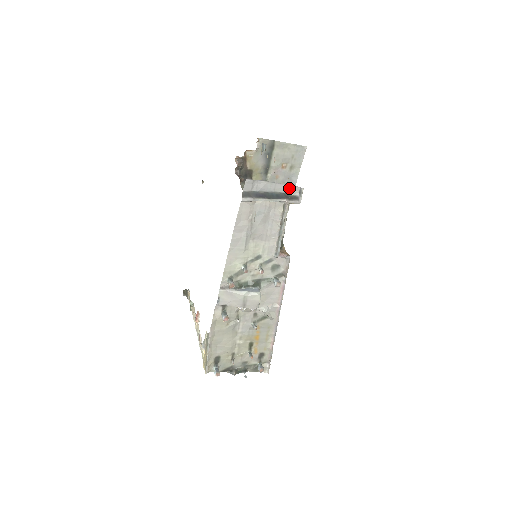
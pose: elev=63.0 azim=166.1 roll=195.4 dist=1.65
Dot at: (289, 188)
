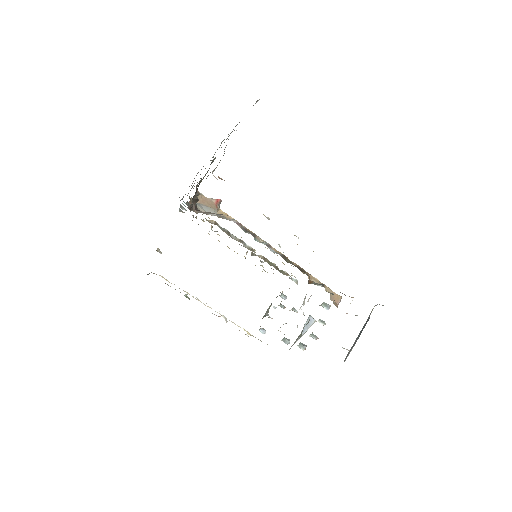
Dot at: occluded
